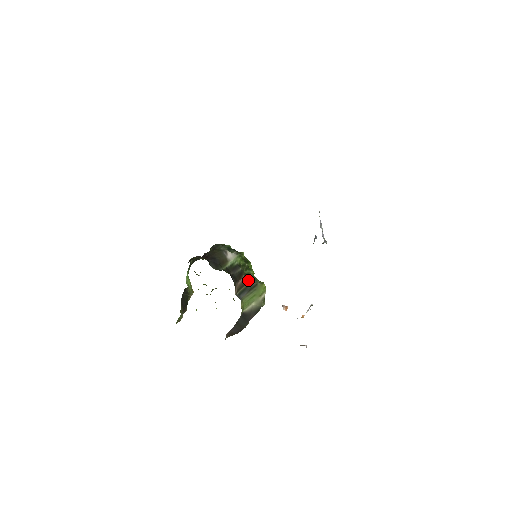
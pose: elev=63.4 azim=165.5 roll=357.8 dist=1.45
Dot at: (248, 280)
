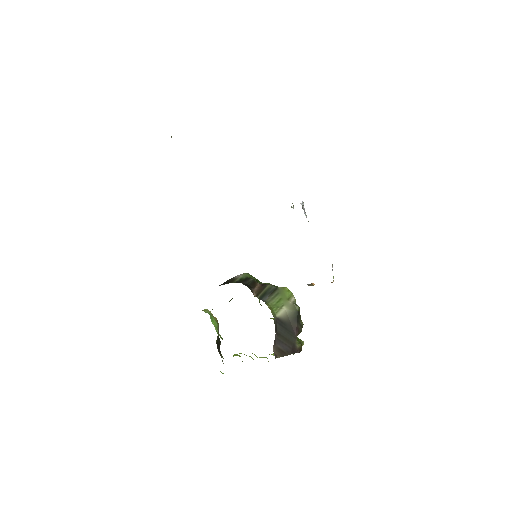
Dot at: (265, 286)
